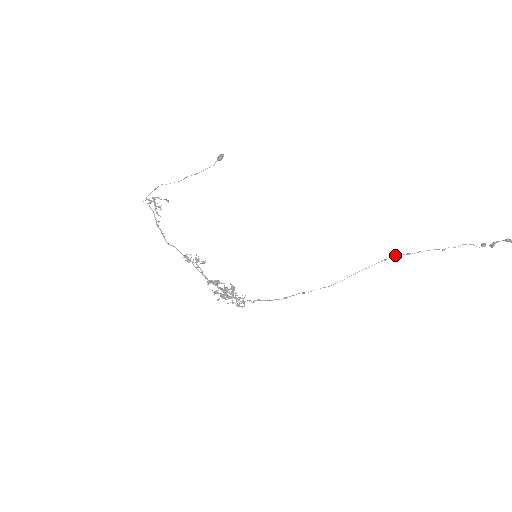
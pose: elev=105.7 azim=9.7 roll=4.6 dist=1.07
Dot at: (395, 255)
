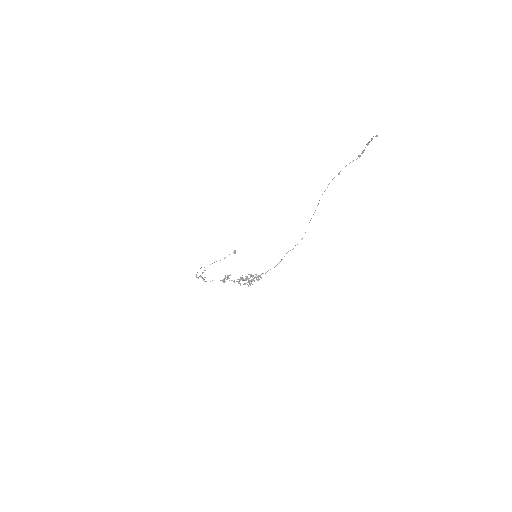
Dot at: occluded
